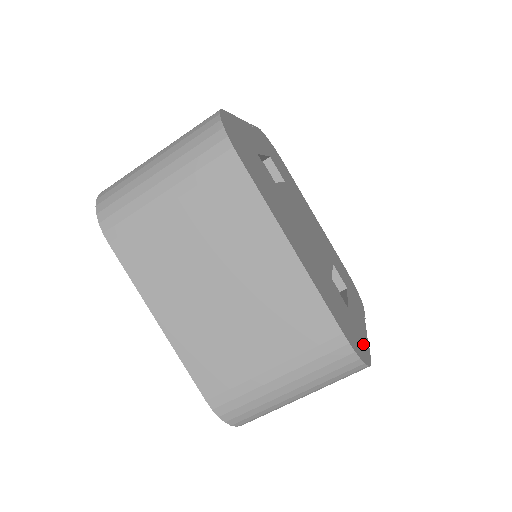
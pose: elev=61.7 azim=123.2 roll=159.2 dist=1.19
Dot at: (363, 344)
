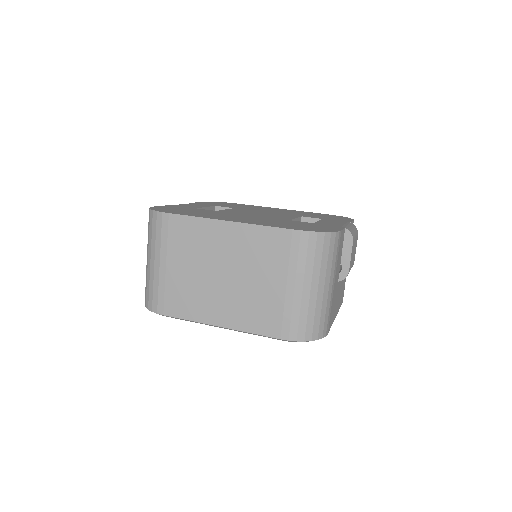
Dot at: (331, 228)
